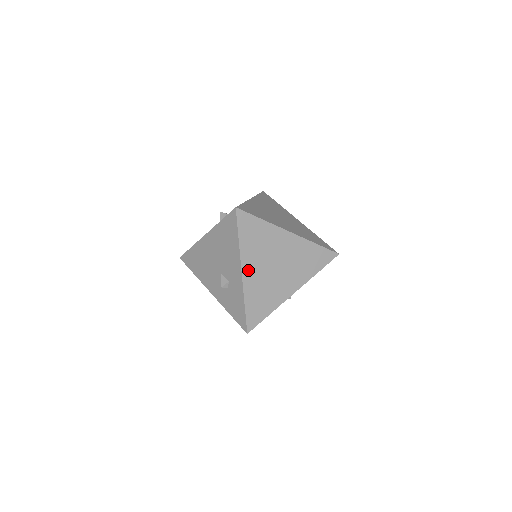
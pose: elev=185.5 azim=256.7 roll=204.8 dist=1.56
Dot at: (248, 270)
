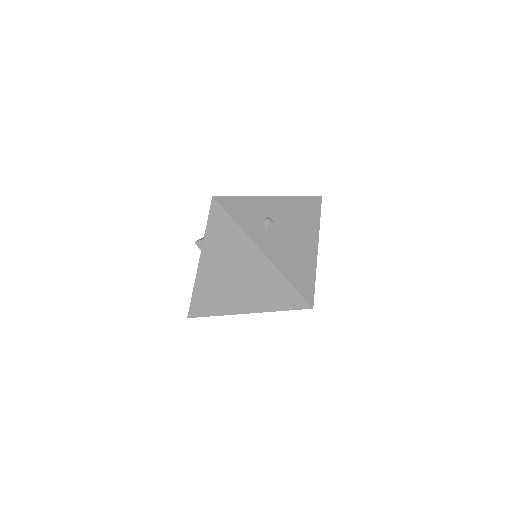
Dot at: occluded
